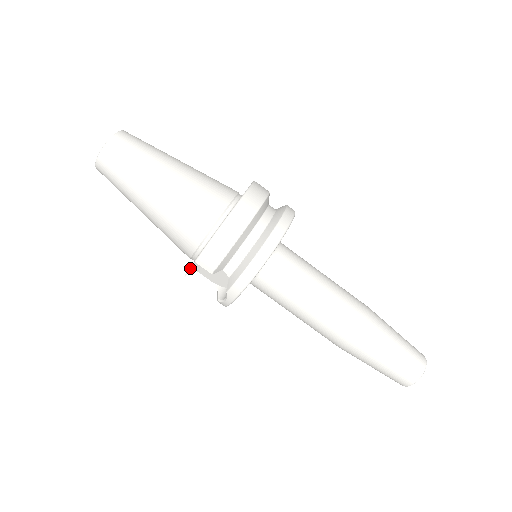
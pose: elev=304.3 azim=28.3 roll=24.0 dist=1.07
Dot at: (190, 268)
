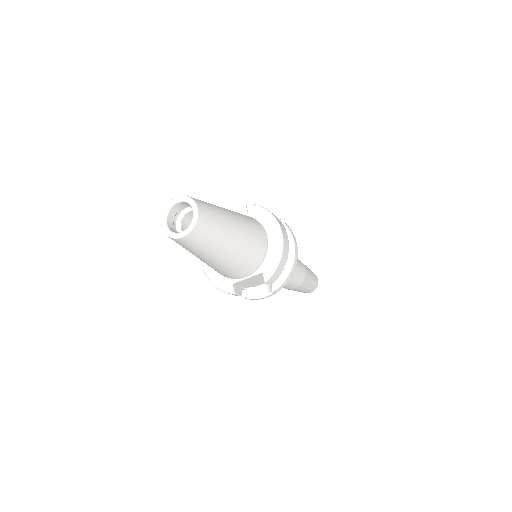
Dot at: (232, 285)
